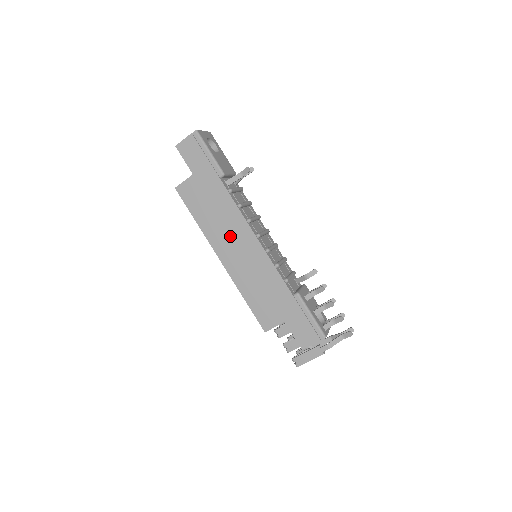
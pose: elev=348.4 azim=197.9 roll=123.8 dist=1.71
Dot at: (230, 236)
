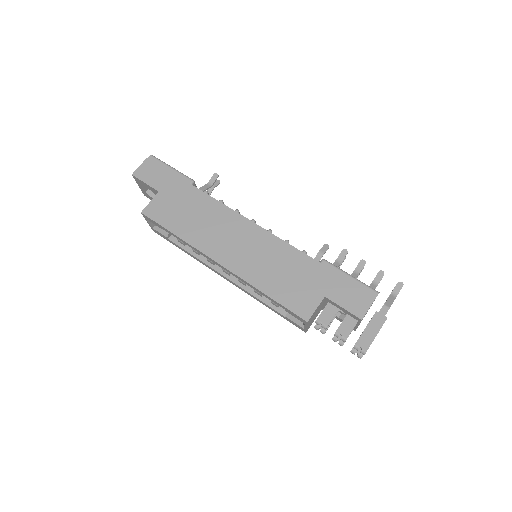
Dot at: (222, 233)
